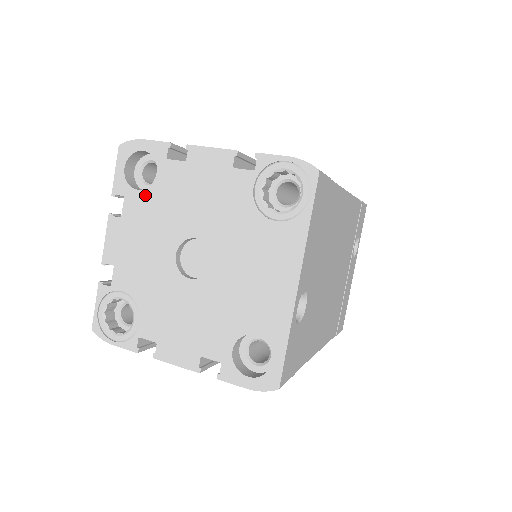
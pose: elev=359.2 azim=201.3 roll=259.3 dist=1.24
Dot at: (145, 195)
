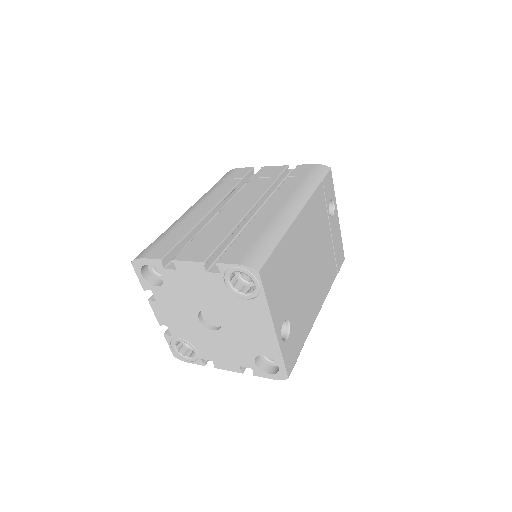
Dot at: (163, 289)
